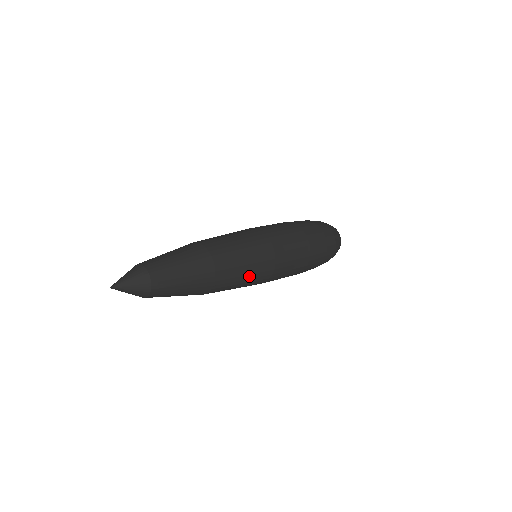
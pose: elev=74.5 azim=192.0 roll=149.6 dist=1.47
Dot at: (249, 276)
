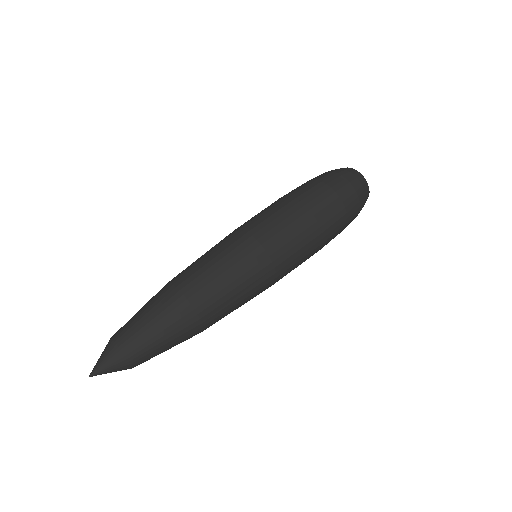
Dot at: (239, 281)
